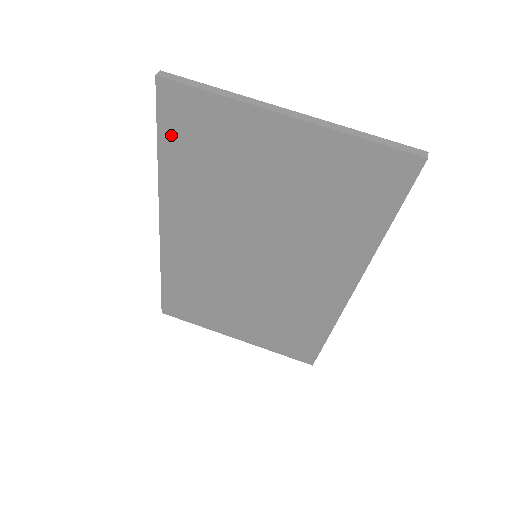
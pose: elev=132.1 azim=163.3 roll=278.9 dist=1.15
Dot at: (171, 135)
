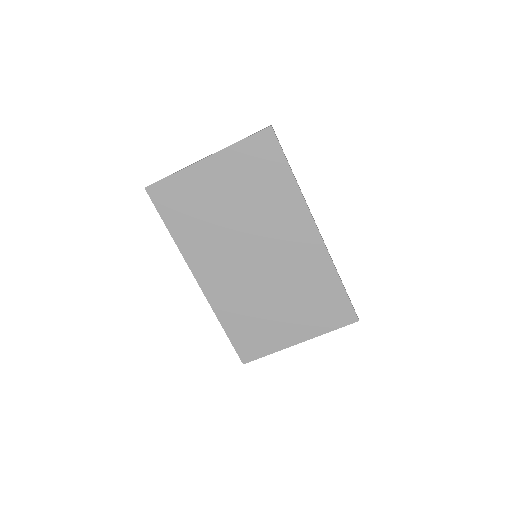
Dot at: (168, 214)
